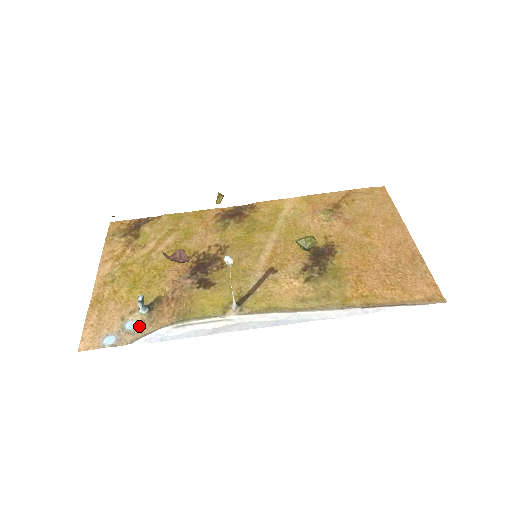
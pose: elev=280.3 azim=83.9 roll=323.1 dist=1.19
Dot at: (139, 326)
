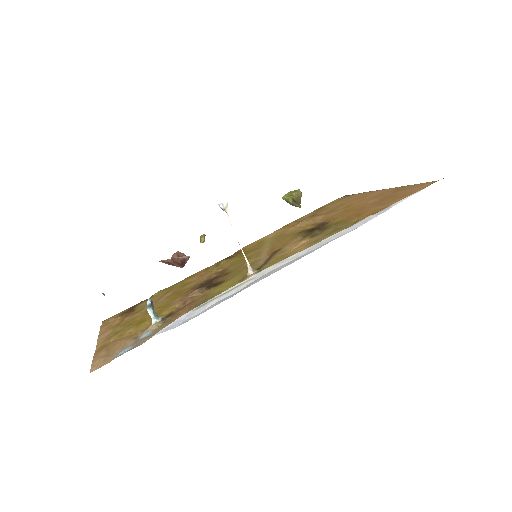
Dot at: (156, 330)
